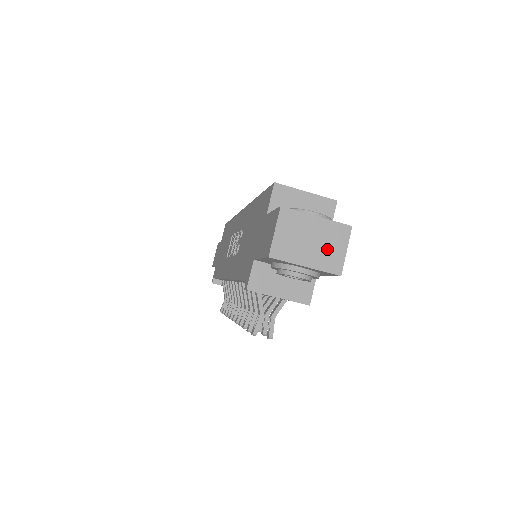
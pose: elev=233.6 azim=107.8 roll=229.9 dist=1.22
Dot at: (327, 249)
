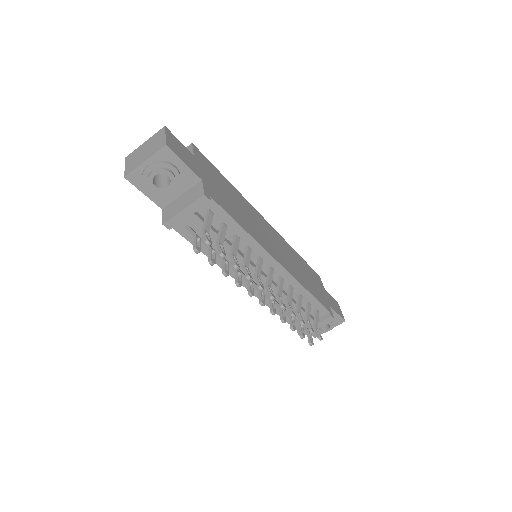
Dot at: (154, 145)
